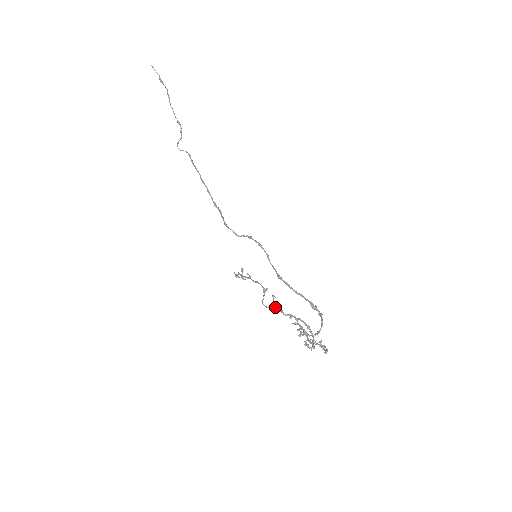
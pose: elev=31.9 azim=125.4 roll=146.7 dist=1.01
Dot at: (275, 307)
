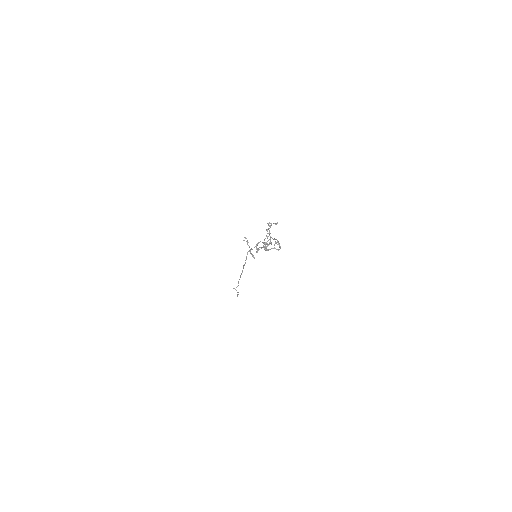
Dot at: (257, 244)
